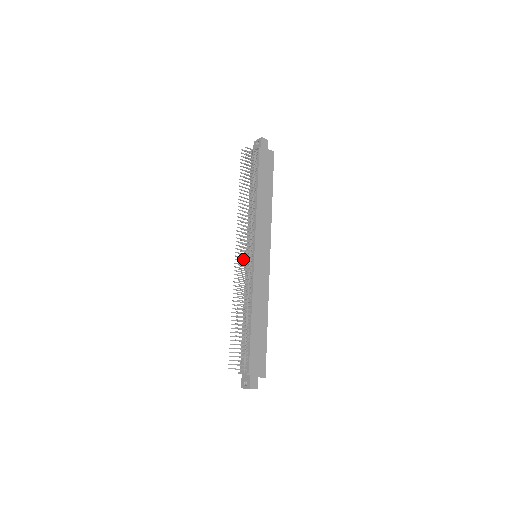
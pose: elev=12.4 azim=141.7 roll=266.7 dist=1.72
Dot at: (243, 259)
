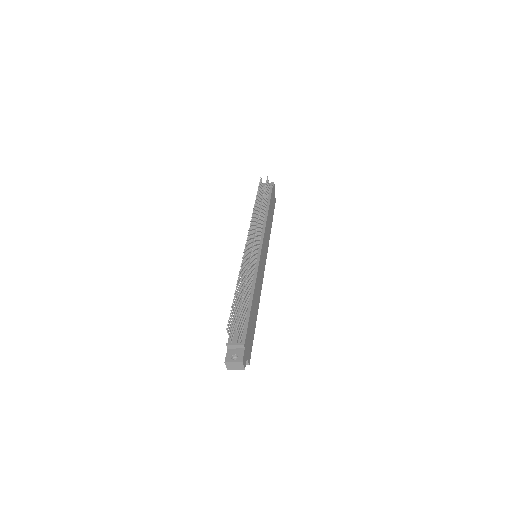
Dot at: (255, 245)
